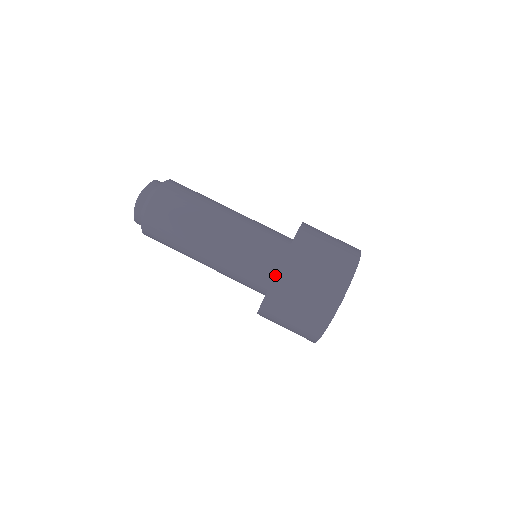
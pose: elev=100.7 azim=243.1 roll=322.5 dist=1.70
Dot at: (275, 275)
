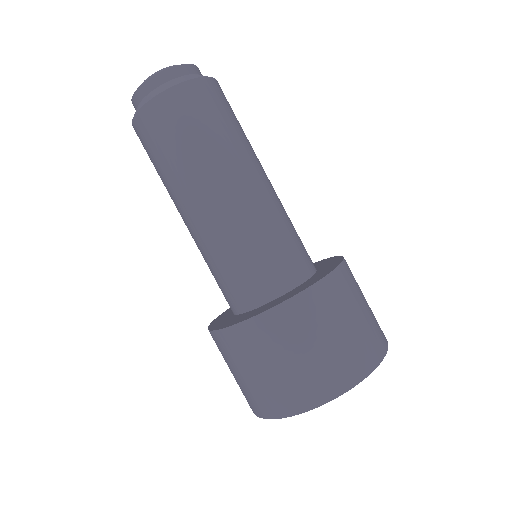
Dot at: (252, 317)
